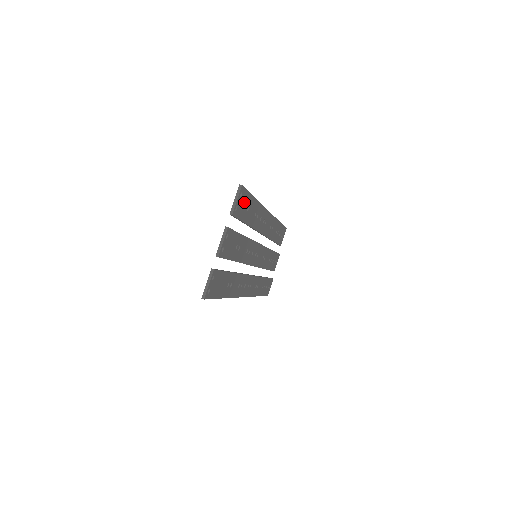
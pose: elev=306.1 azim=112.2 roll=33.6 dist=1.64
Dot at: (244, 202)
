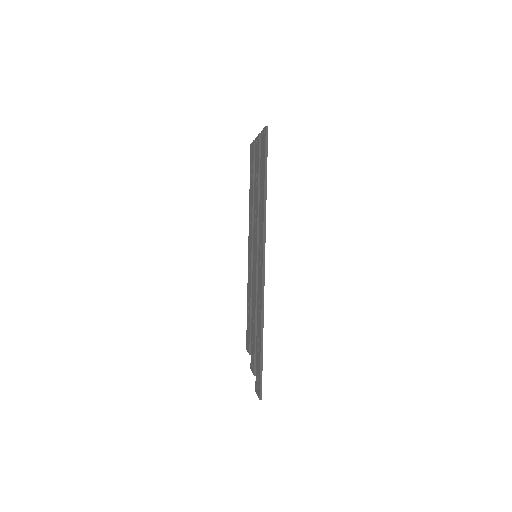
Dot at: occluded
